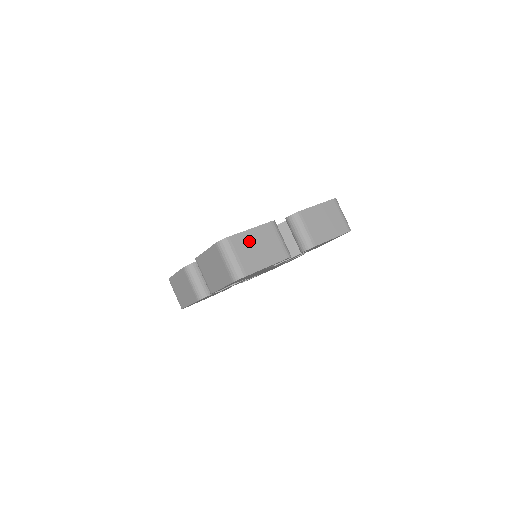
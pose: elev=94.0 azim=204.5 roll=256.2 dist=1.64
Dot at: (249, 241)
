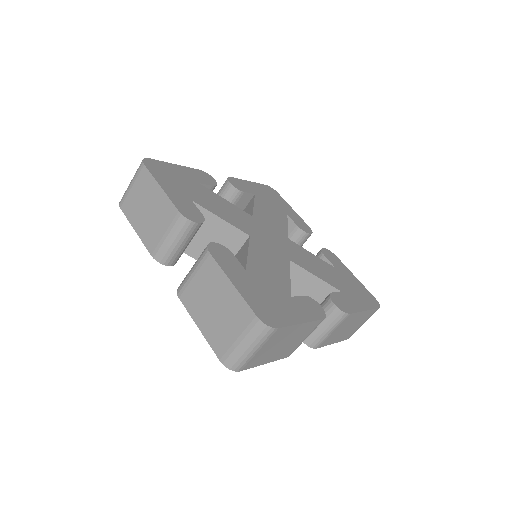
Dot at: (286, 336)
